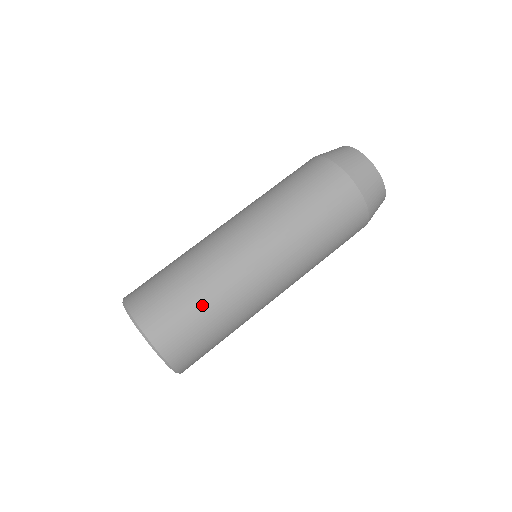
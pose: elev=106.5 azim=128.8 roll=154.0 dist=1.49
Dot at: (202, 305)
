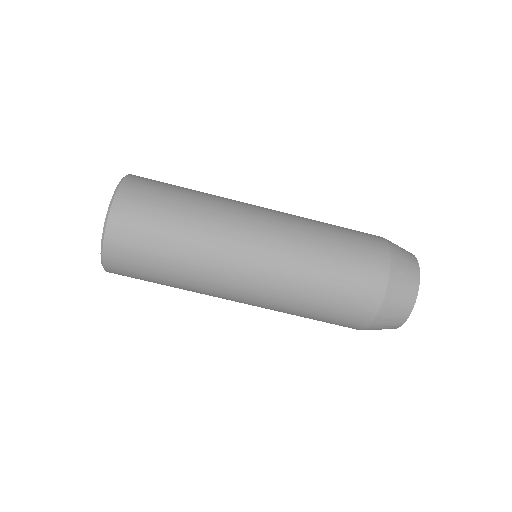
Dot at: (165, 282)
